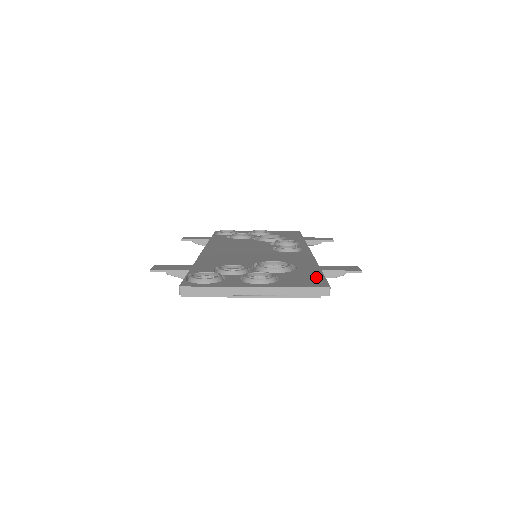
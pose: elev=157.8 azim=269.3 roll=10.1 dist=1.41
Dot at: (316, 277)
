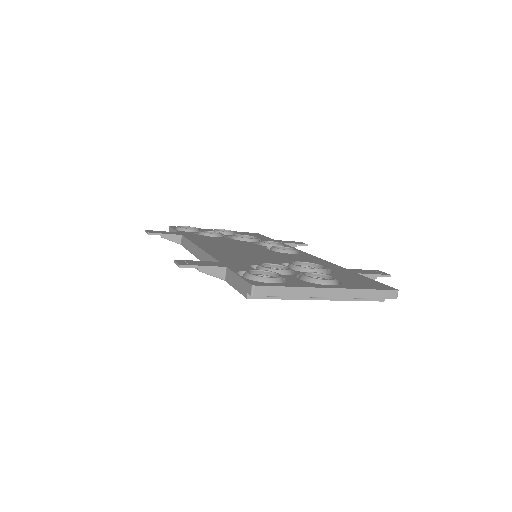
Dot at: (367, 280)
